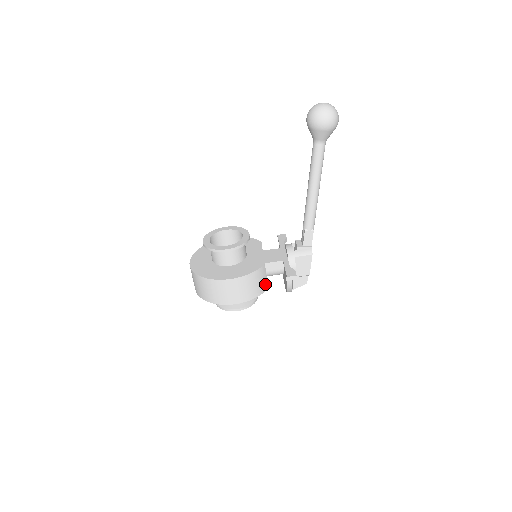
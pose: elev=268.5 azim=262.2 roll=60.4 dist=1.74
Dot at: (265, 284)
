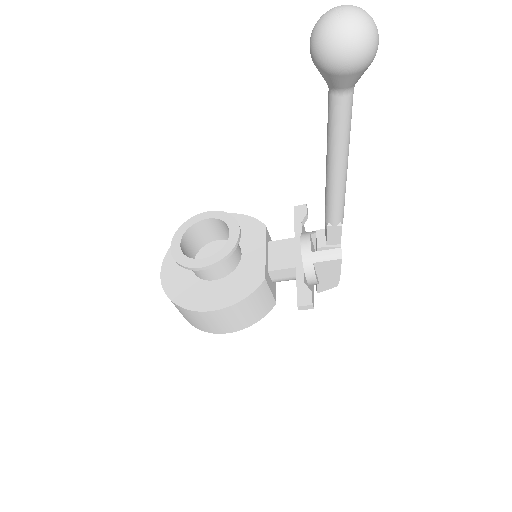
Dot at: (270, 301)
